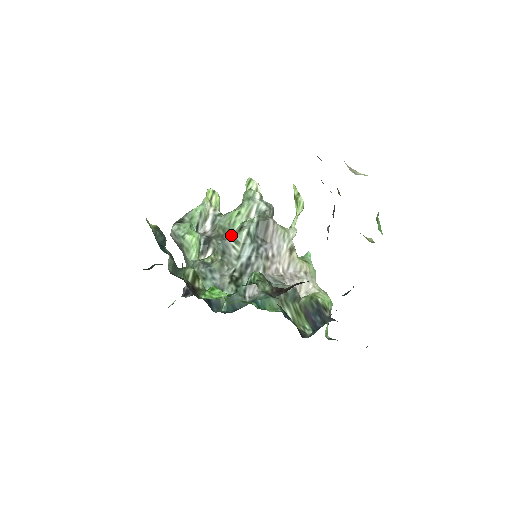
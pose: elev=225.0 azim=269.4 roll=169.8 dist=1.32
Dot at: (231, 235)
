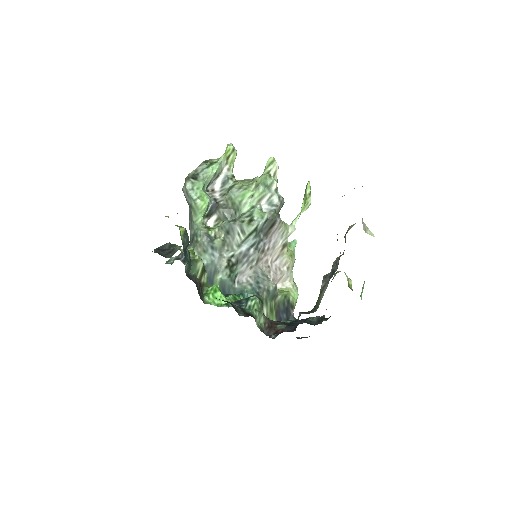
Dot at: (240, 223)
